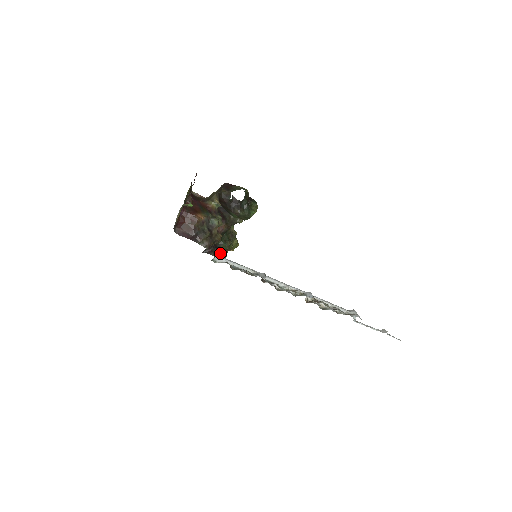
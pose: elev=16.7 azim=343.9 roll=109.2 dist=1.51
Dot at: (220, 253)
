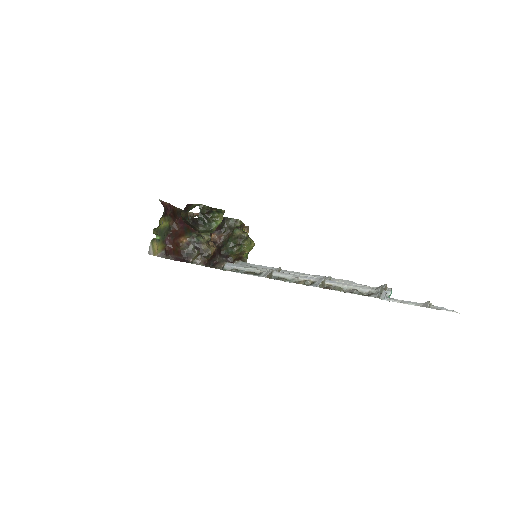
Dot at: (232, 260)
